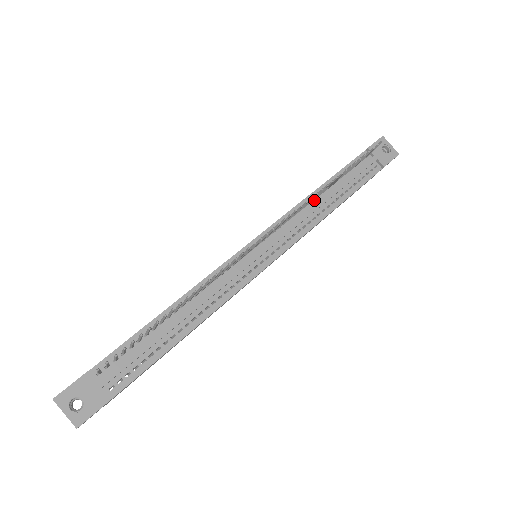
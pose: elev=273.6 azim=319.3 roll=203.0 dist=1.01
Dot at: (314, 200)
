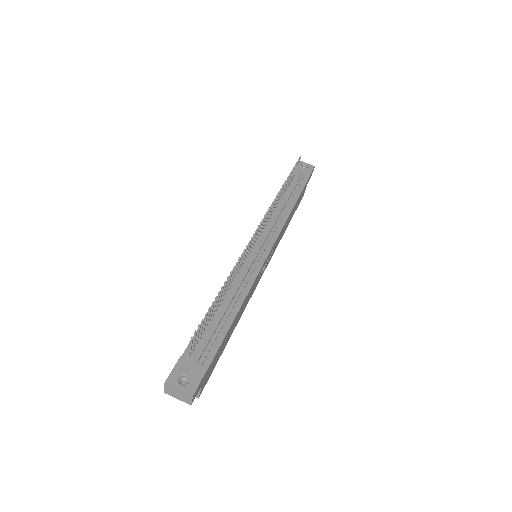
Dot at: (276, 208)
